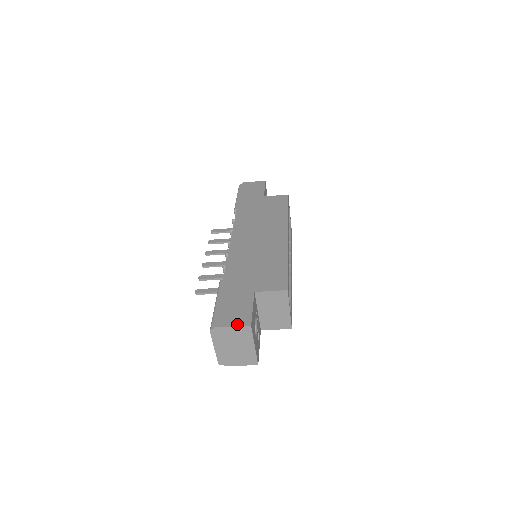
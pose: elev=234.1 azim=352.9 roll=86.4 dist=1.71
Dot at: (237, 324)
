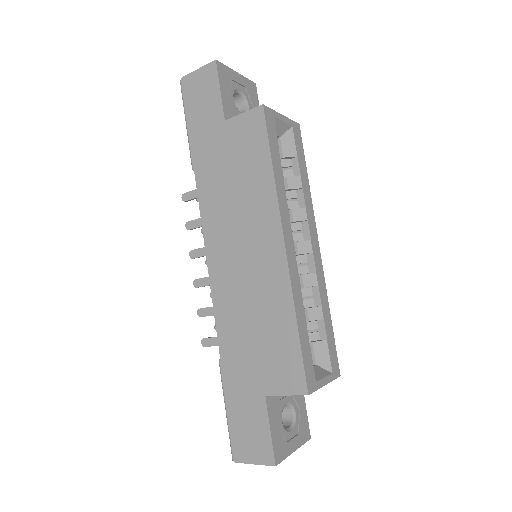
Dot at: (258, 461)
